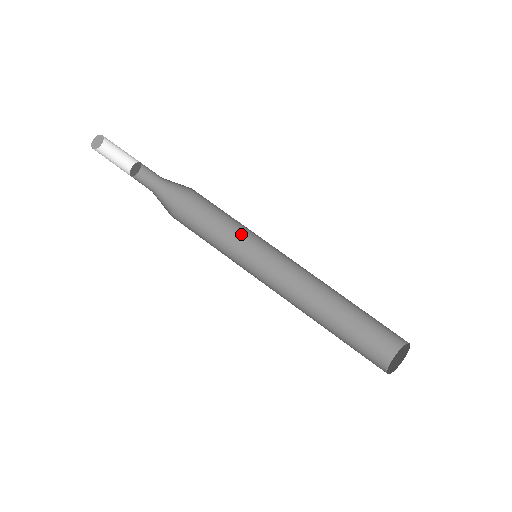
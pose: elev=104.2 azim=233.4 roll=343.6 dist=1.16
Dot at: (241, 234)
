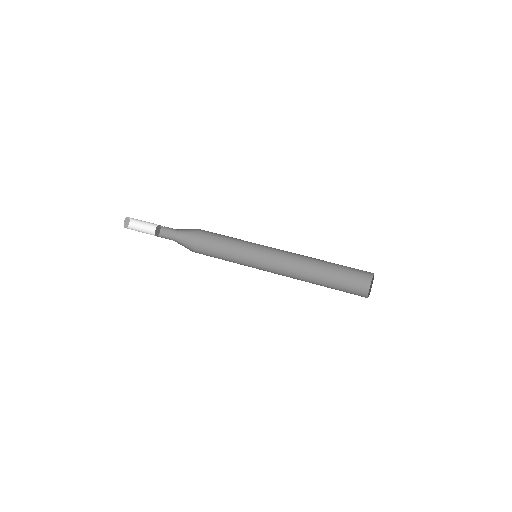
Dot at: (241, 242)
